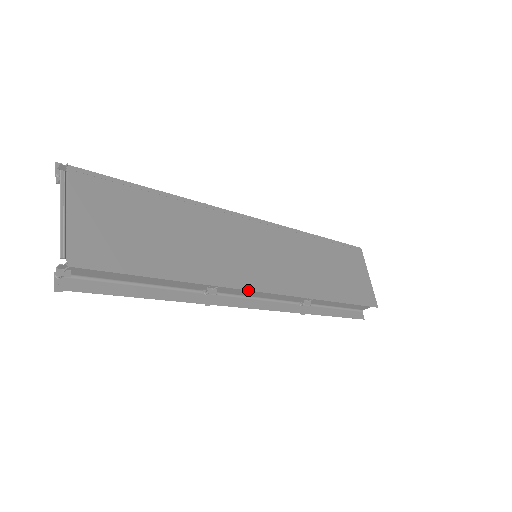
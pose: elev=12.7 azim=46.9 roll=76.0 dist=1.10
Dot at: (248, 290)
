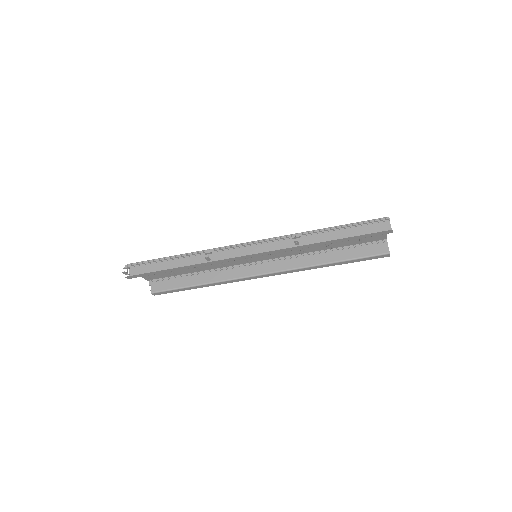
Dot at: (233, 245)
